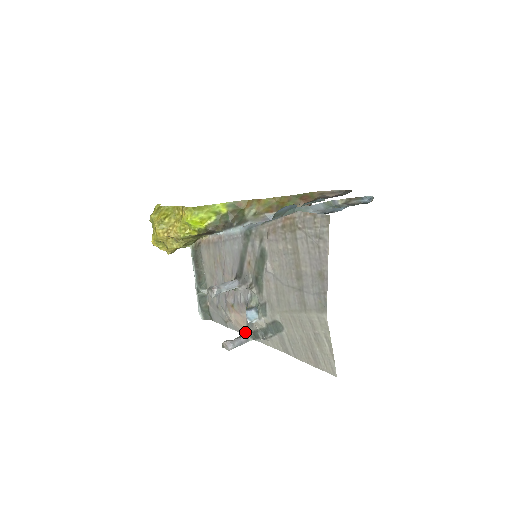
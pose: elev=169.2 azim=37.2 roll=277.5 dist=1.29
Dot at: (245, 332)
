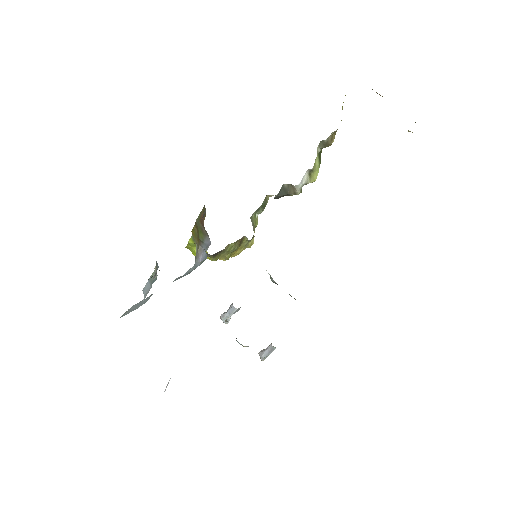
Dot at: occluded
